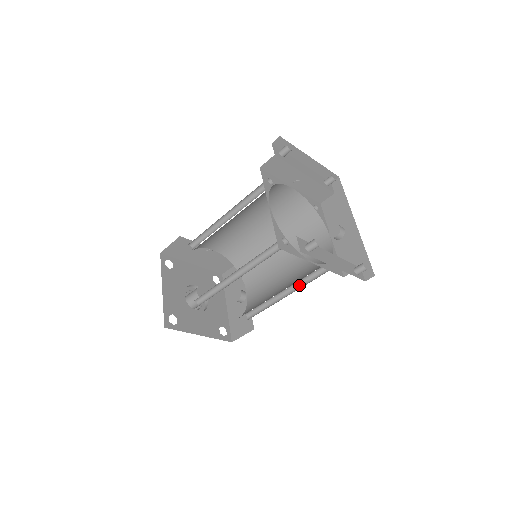
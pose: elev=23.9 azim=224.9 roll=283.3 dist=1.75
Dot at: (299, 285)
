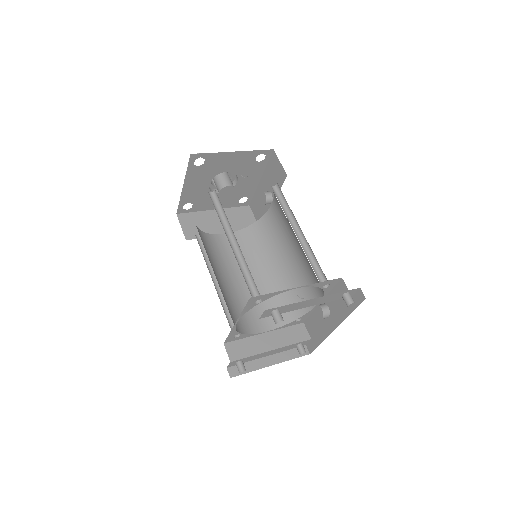
Dot at: occluded
